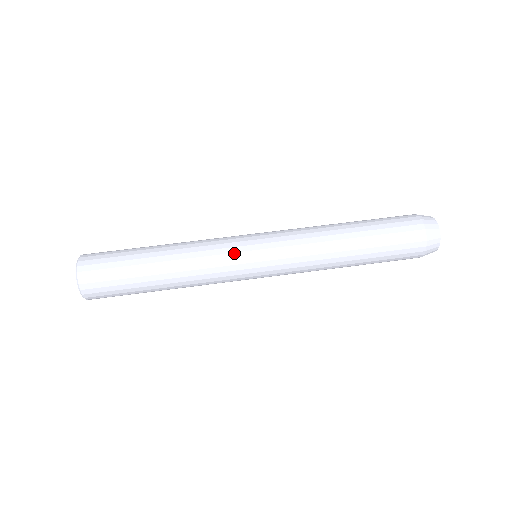
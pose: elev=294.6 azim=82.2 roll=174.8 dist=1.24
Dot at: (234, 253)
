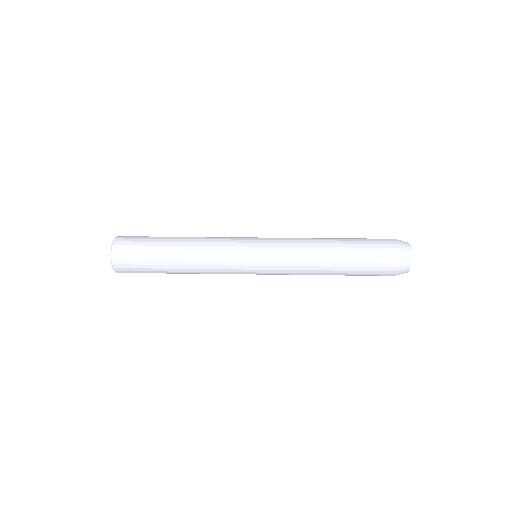
Dot at: (237, 251)
